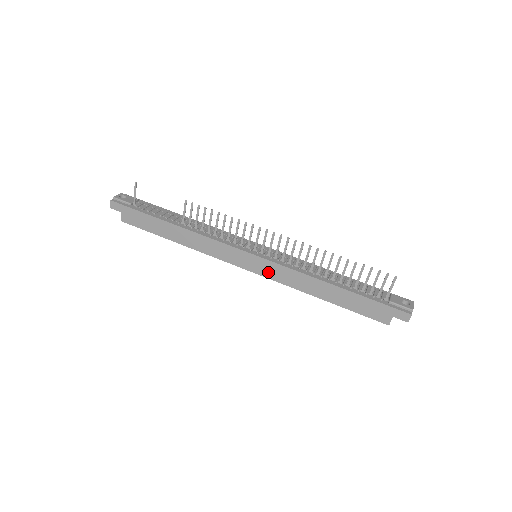
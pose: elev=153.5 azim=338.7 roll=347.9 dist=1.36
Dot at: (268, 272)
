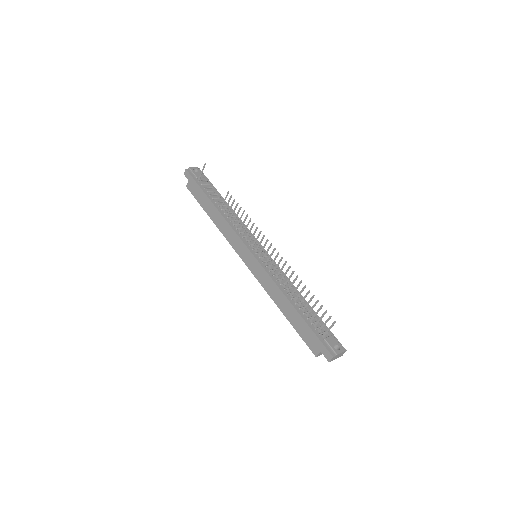
Dot at: (256, 271)
